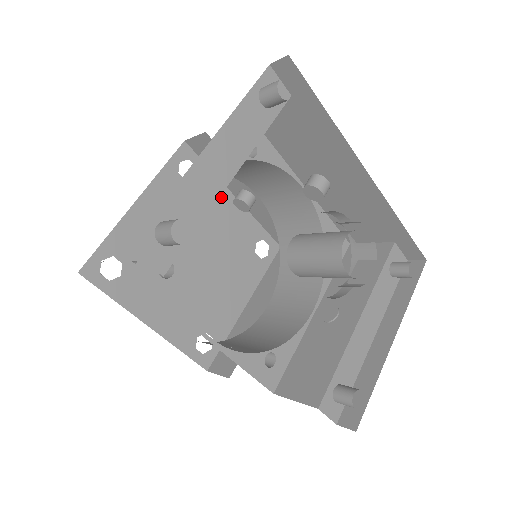
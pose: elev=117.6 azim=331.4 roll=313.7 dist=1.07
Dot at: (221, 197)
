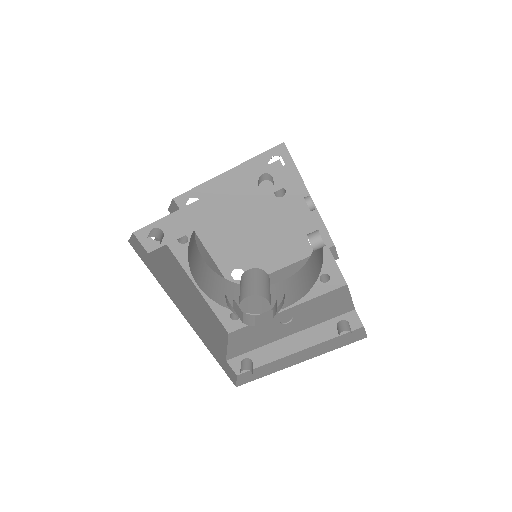
Dot at: occluded
